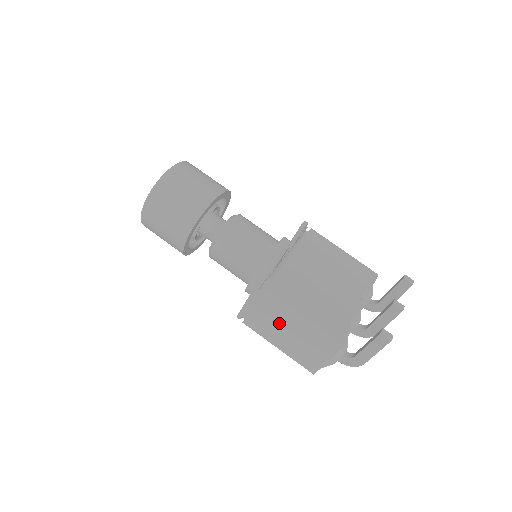
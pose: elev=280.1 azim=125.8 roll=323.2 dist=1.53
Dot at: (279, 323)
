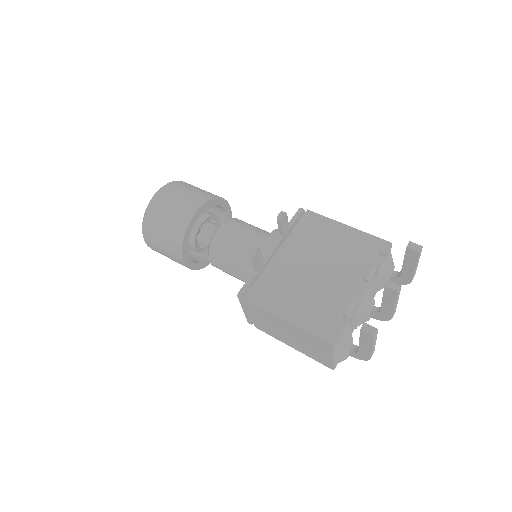
Dot at: (276, 327)
